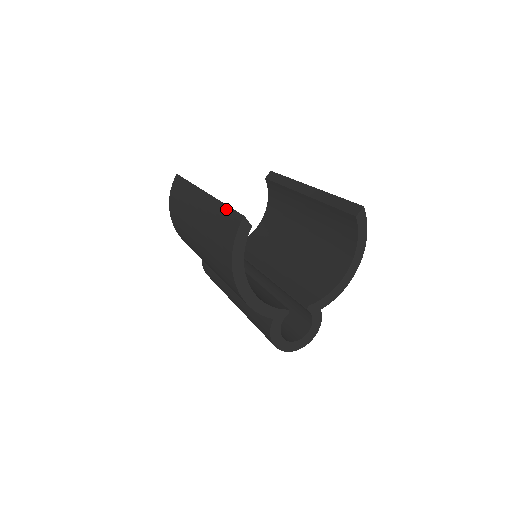
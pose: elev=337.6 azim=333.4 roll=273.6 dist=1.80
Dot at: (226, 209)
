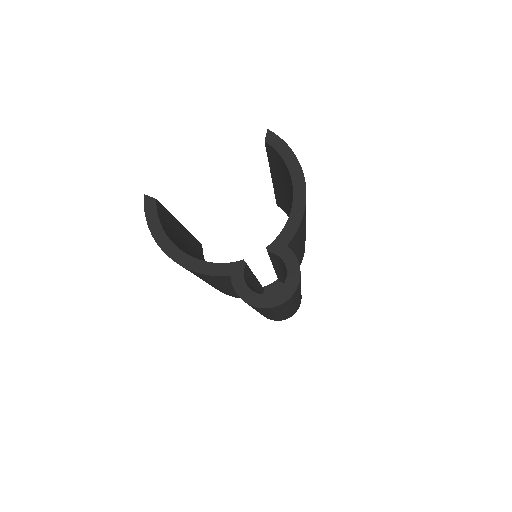
Dot at: occluded
